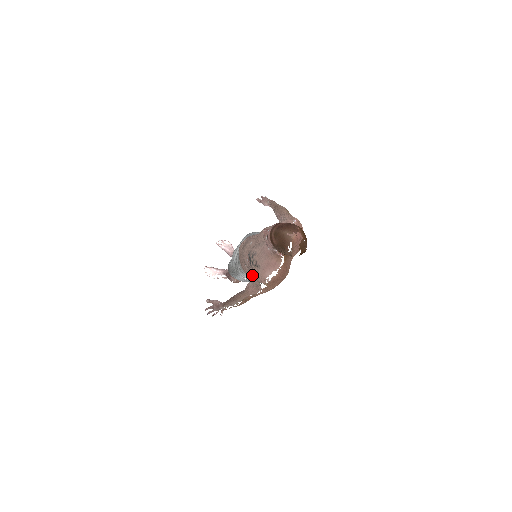
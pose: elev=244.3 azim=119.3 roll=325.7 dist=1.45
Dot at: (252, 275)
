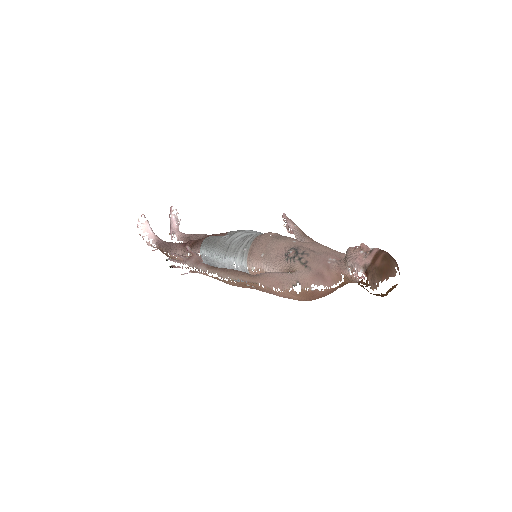
Dot at: (255, 268)
